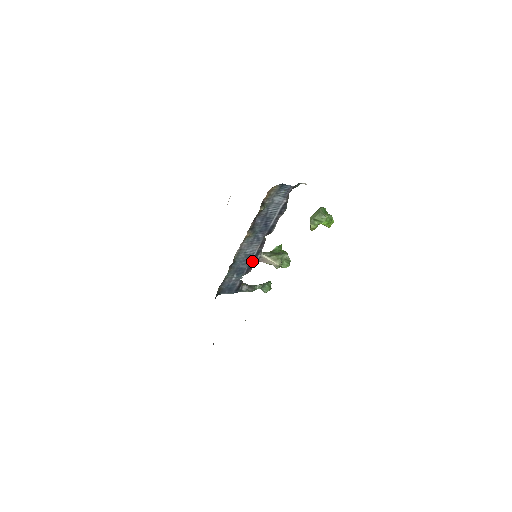
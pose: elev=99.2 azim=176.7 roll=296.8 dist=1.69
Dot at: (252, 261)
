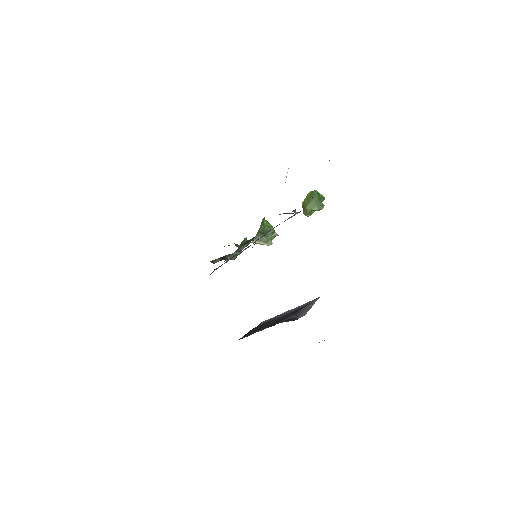
Dot at: occluded
